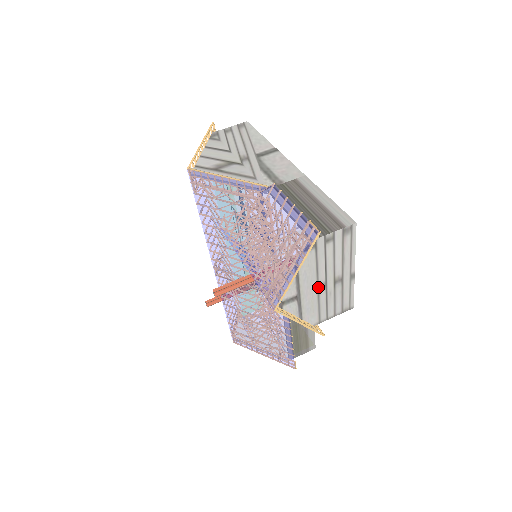
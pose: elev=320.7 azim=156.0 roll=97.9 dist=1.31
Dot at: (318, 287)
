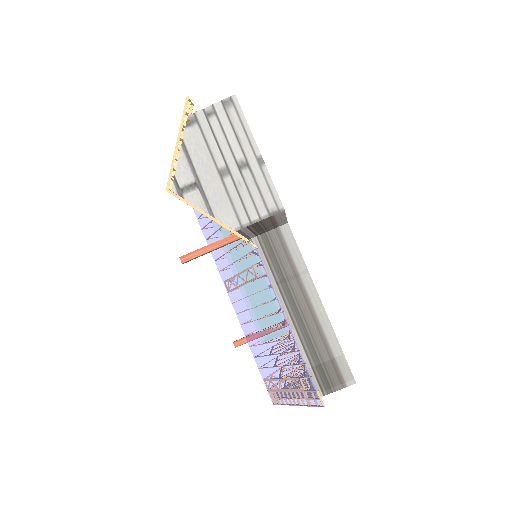
Dot at: (220, 173)
